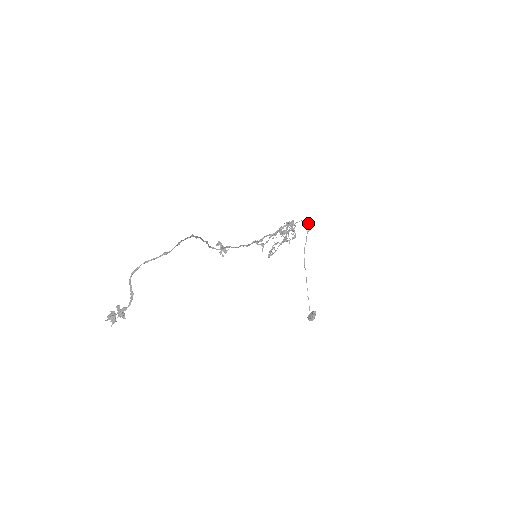
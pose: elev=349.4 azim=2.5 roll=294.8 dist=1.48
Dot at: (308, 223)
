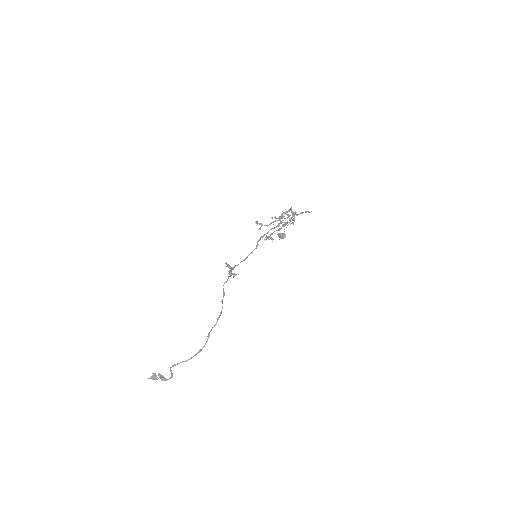
Dot at: (309, 212)
